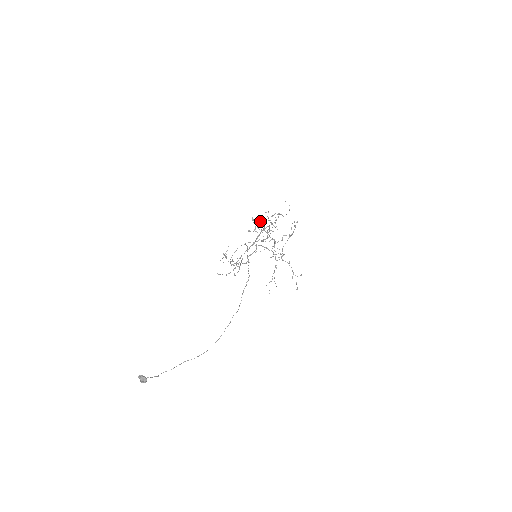
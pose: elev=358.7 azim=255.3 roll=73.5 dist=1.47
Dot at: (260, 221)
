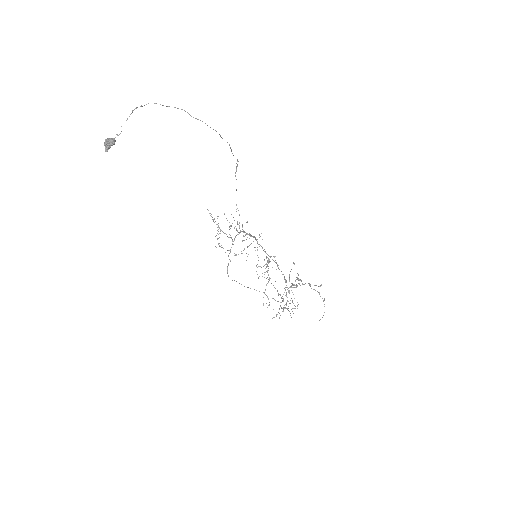
Dot at: occluded
